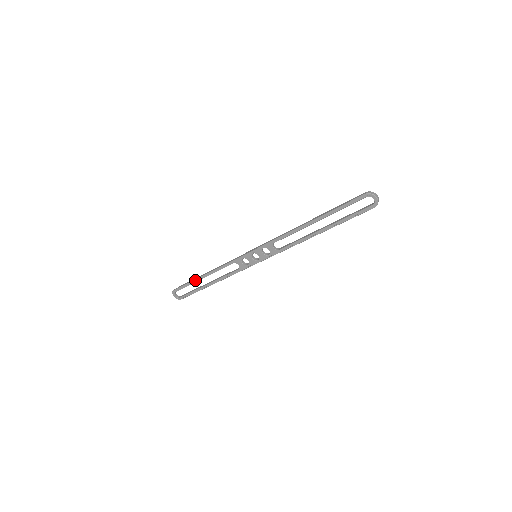
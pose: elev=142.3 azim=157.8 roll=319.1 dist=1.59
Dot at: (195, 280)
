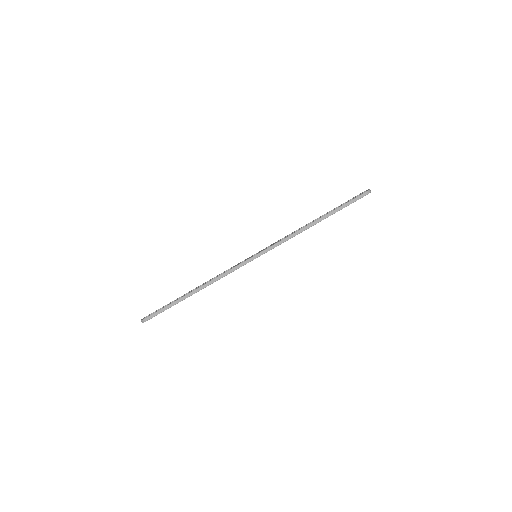
Dot at: occluded
